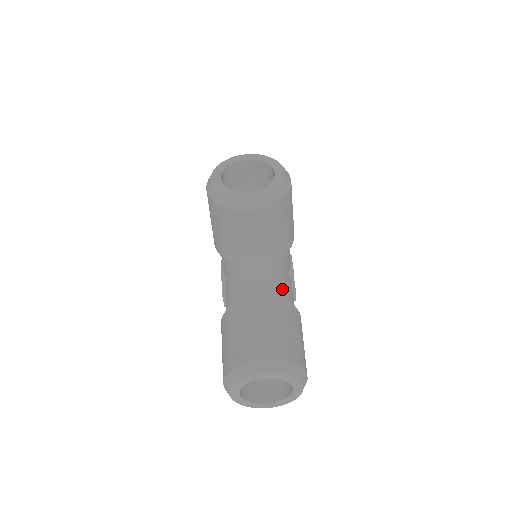
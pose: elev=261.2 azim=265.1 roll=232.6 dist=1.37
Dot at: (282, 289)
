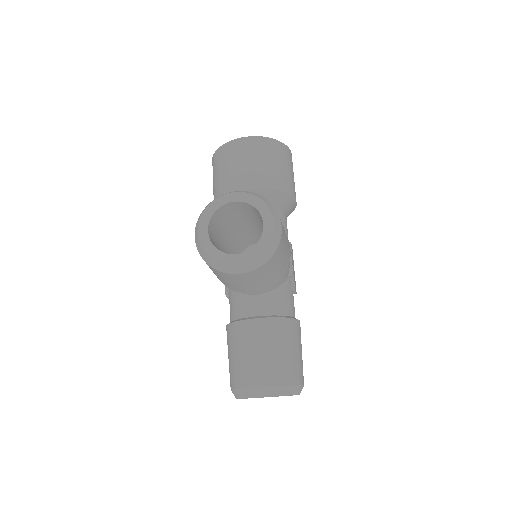
Dot at: (281, 301)
